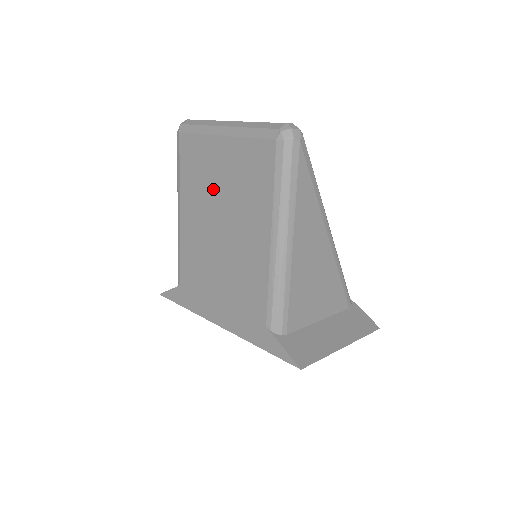
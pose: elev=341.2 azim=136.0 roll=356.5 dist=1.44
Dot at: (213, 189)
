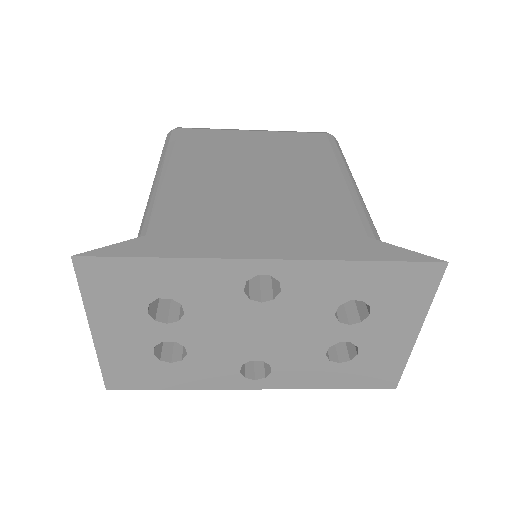
Dot at: (241, 154)
